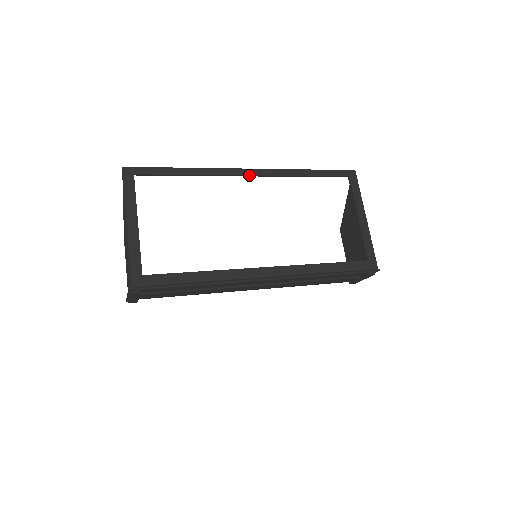
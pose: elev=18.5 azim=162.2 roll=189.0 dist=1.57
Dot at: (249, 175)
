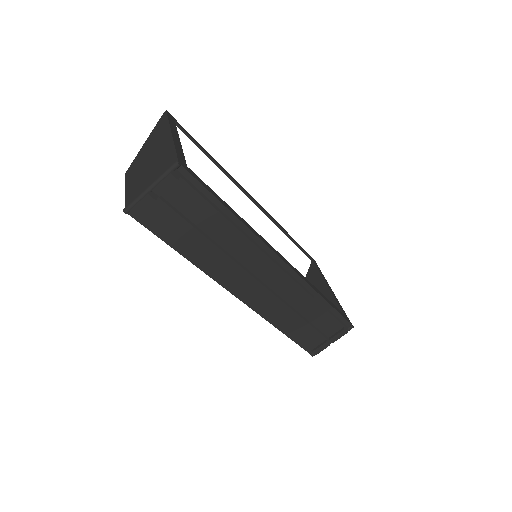
Dot at: (252, 199)
